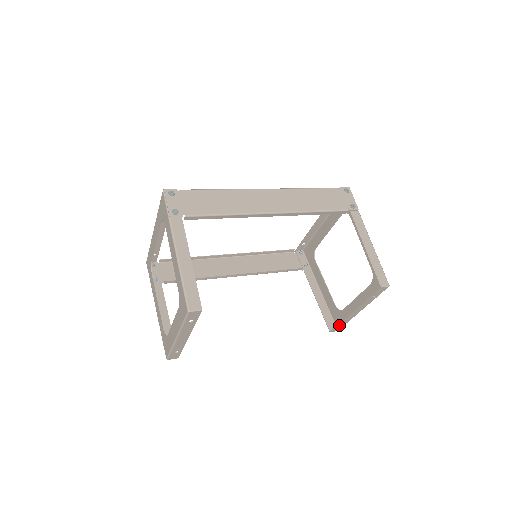
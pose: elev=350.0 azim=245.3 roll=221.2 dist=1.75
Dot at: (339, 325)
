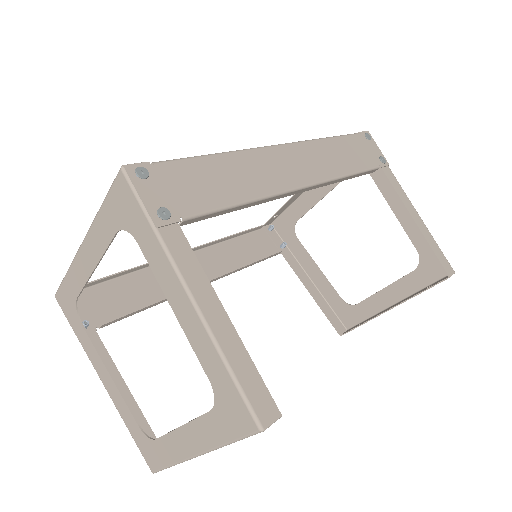
Dot at: (357, 326)
